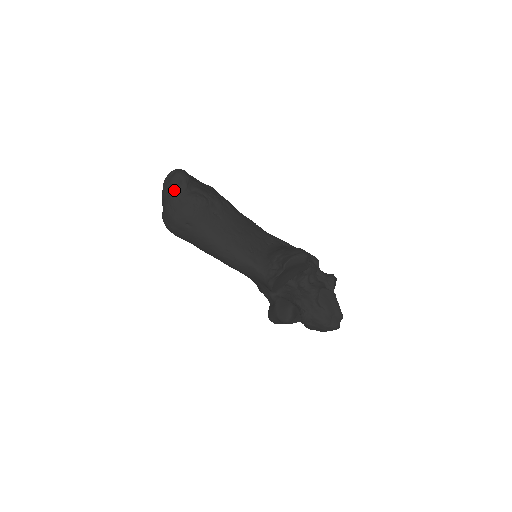
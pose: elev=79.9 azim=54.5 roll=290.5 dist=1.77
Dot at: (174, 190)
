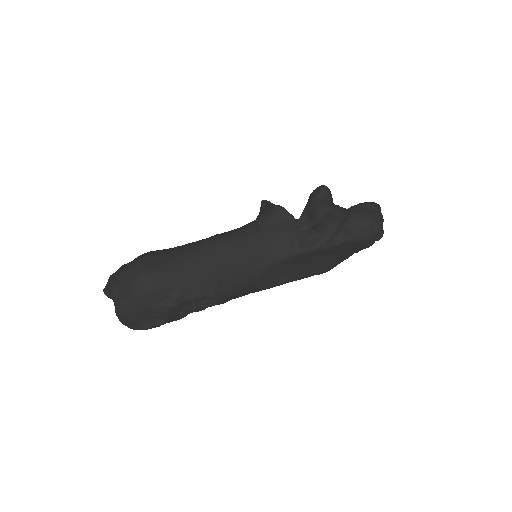
Dot at: (118, 269)
